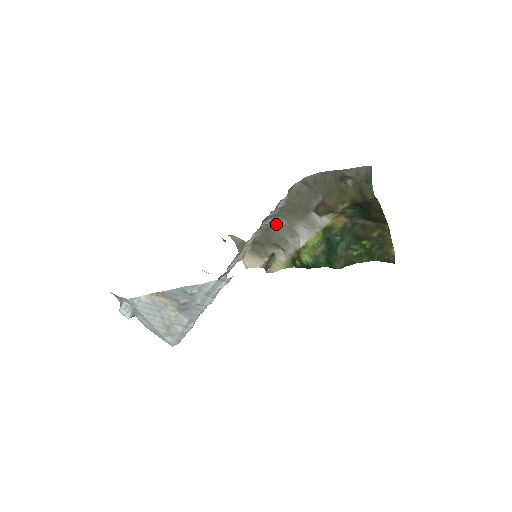
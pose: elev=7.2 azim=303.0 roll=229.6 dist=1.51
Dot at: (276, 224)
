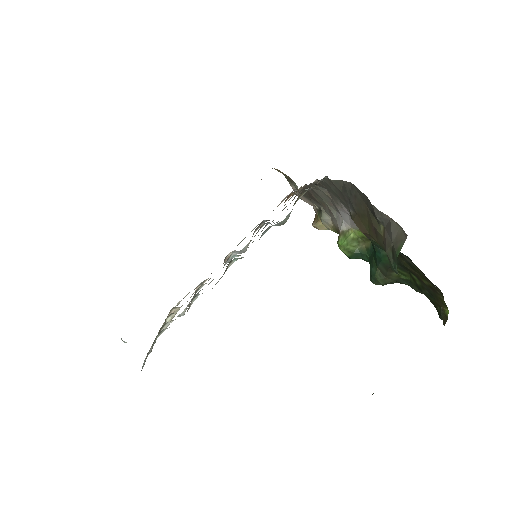
Dot at: (316, 189)
